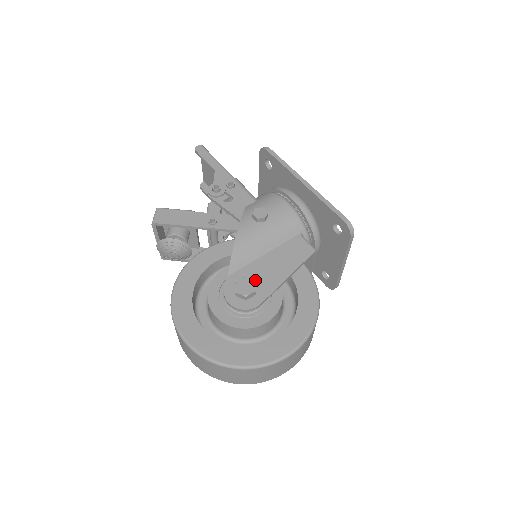
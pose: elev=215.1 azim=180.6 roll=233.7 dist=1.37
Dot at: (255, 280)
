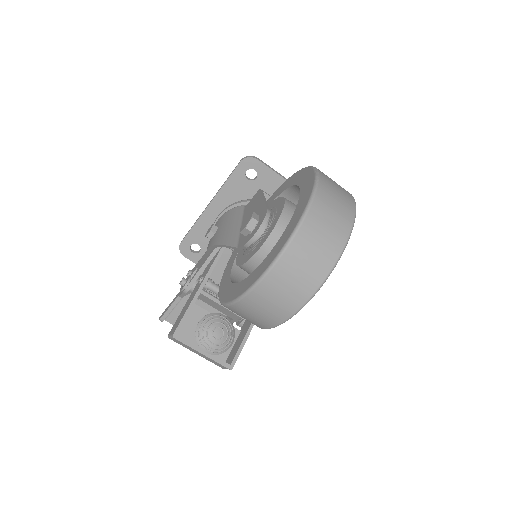
Dot at: occluded
